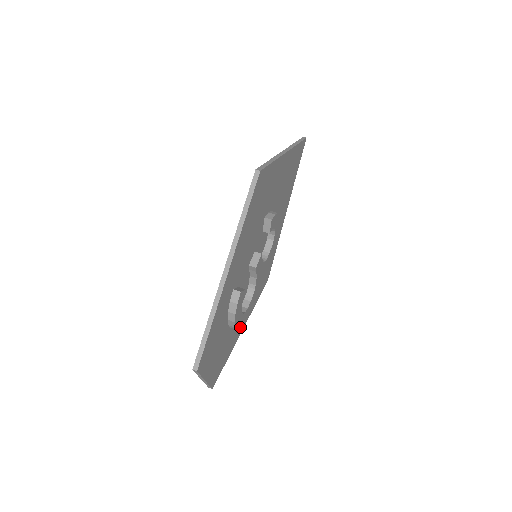
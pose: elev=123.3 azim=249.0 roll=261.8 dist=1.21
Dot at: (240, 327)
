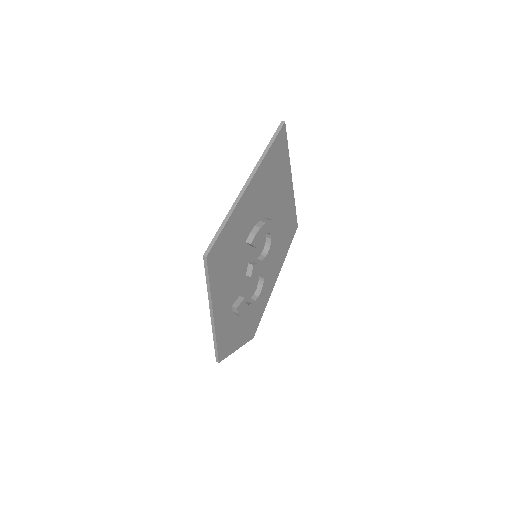
Dot at: (259, 304)
